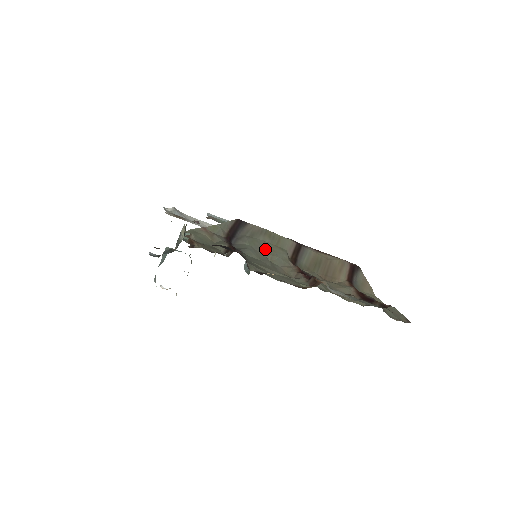
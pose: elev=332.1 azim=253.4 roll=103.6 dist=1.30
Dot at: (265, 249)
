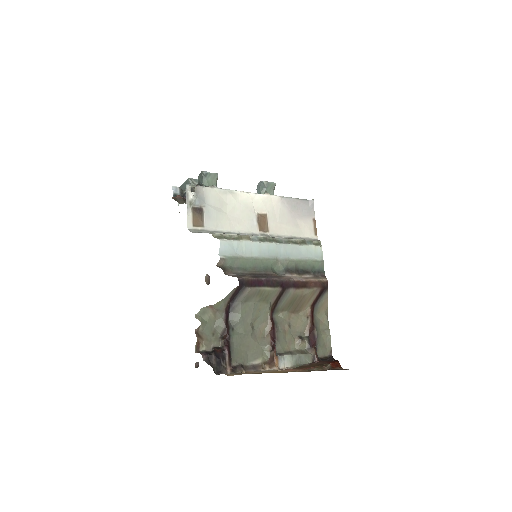
Dot at: (252, 313)
